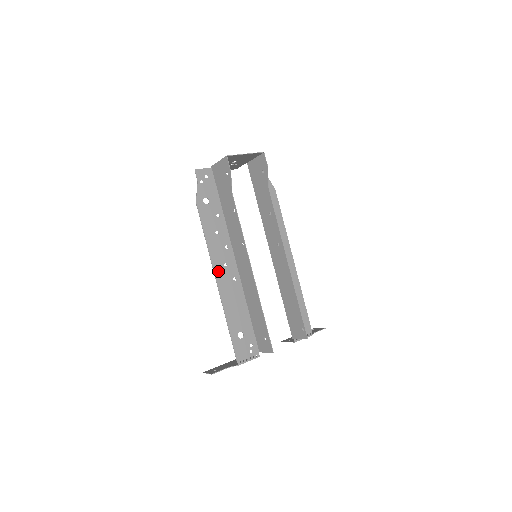
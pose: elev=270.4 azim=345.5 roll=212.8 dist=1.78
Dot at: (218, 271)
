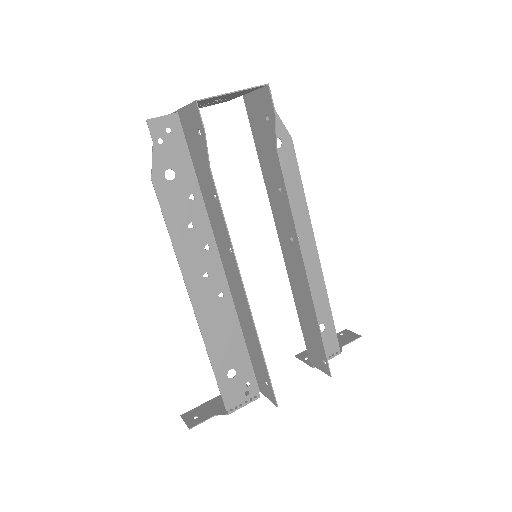
Dot at: (194, 287)
